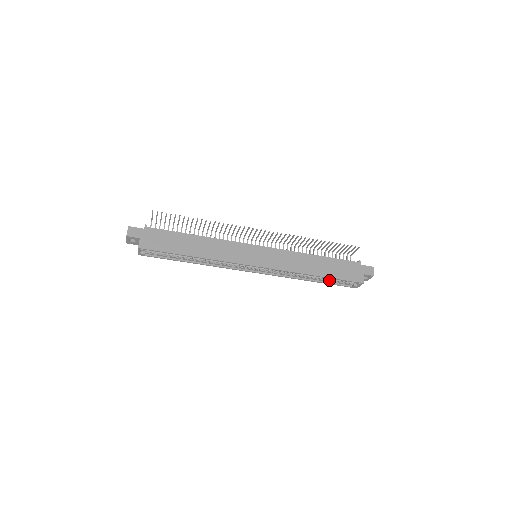
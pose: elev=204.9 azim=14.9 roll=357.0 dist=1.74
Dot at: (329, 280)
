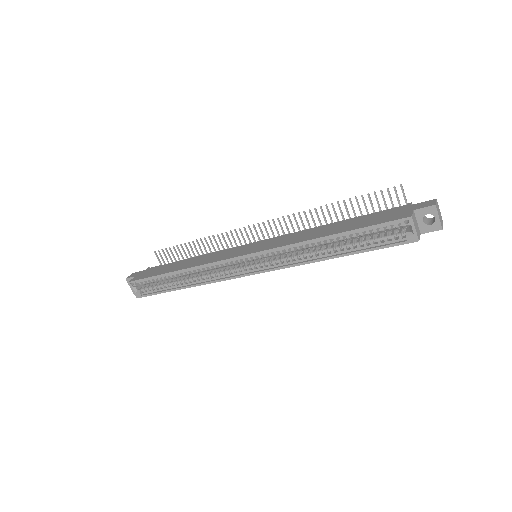
Dot at: (362, 246)
